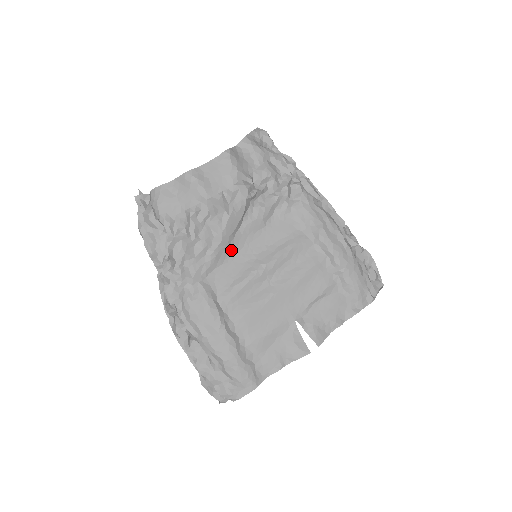
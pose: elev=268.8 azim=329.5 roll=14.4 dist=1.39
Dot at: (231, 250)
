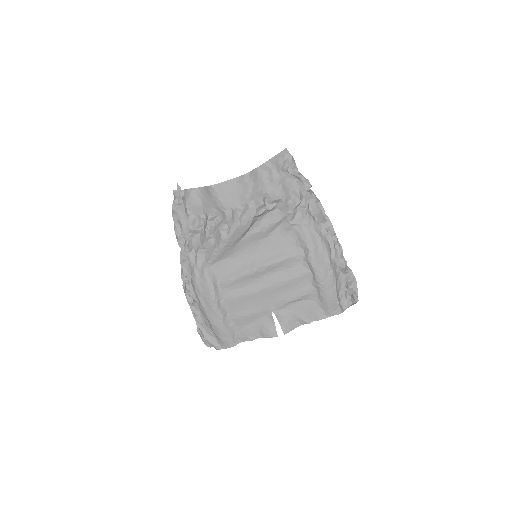
Dot at: (235, 250)
